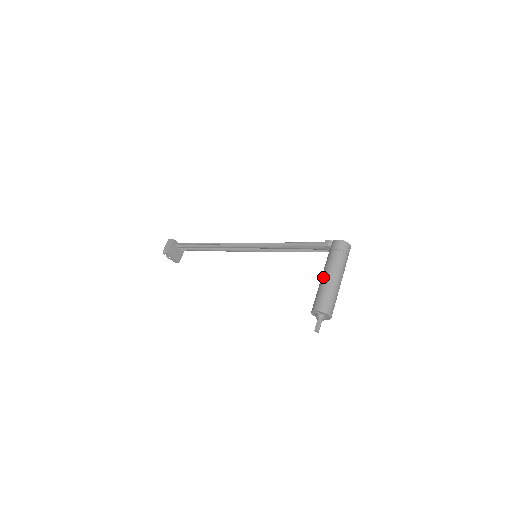
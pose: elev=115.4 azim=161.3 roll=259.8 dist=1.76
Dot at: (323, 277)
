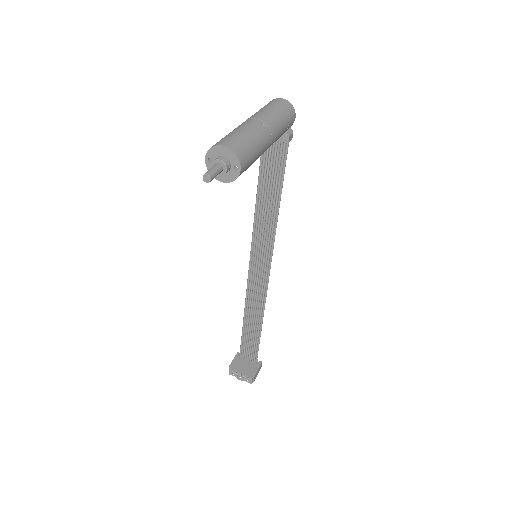
Dot at: occluded
